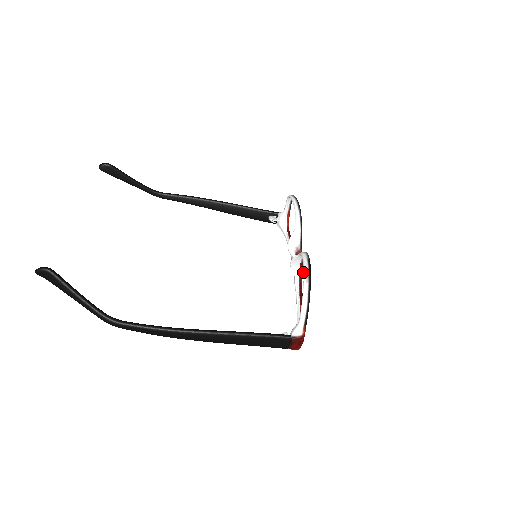
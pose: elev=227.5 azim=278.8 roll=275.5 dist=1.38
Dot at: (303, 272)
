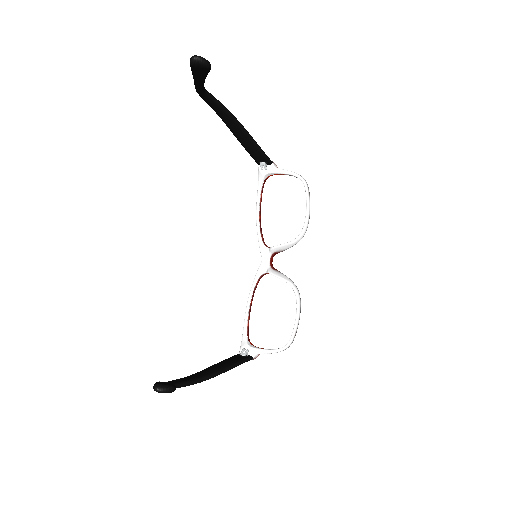
Dot at: occluded
